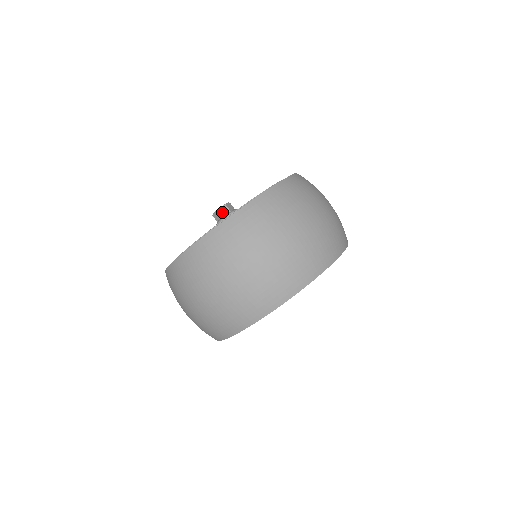
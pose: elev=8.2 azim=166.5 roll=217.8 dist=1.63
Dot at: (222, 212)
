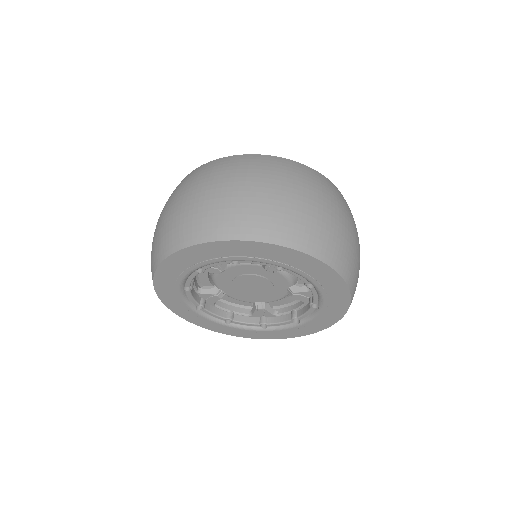
Dot at: occluded
